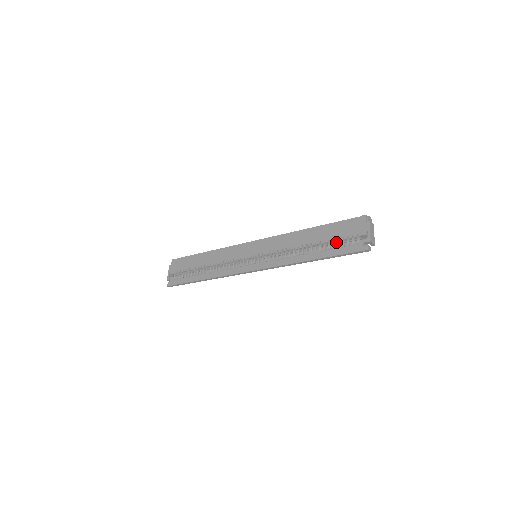
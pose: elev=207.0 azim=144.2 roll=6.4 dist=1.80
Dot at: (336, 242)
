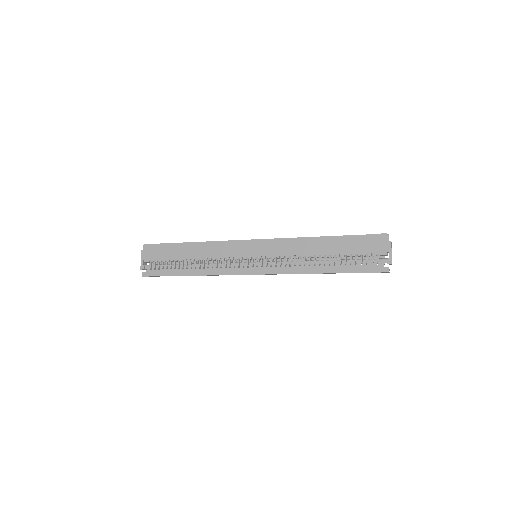
Dot at: (351, 255)
